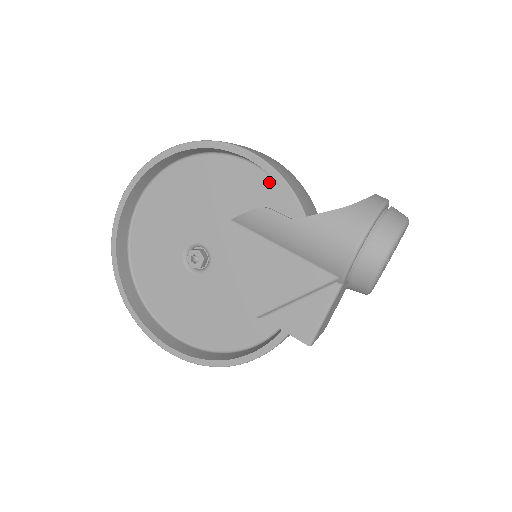
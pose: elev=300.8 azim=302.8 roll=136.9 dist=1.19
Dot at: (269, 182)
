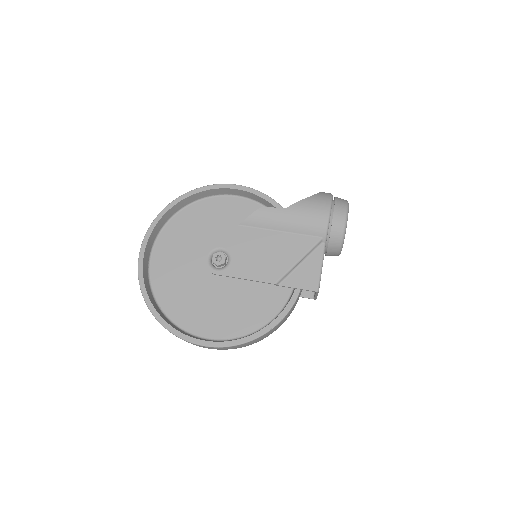
Dot at: (253, 205)
